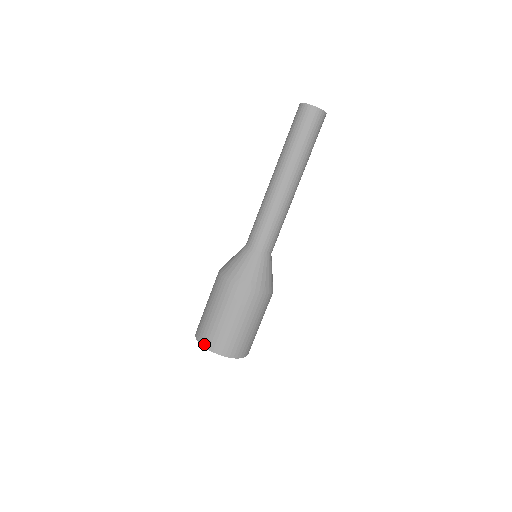
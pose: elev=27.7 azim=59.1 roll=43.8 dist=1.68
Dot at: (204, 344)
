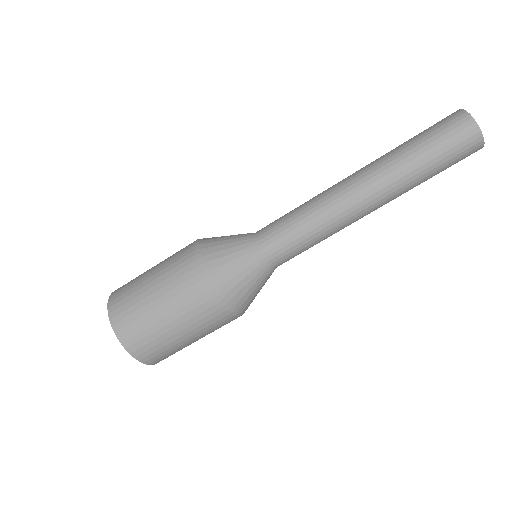
Dot at: (111, 299)
